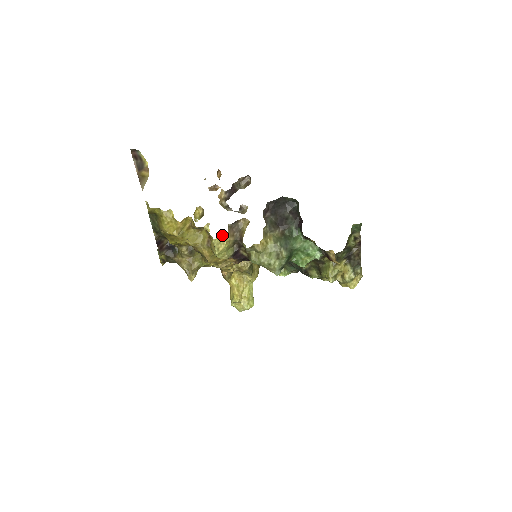
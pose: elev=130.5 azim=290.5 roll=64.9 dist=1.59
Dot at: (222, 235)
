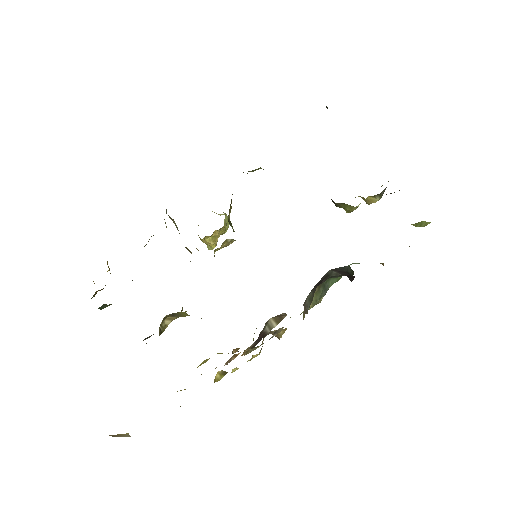
Dot at: (253, 356)
